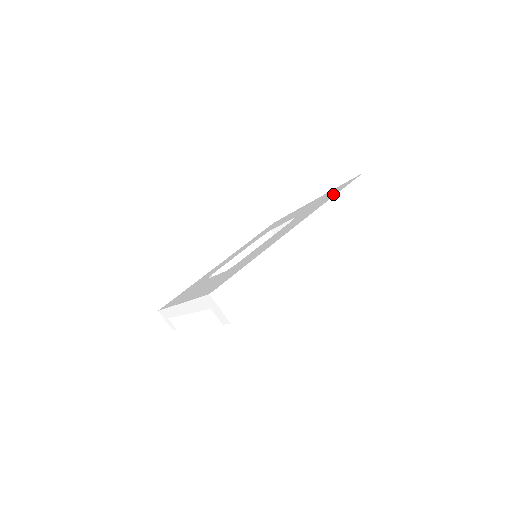
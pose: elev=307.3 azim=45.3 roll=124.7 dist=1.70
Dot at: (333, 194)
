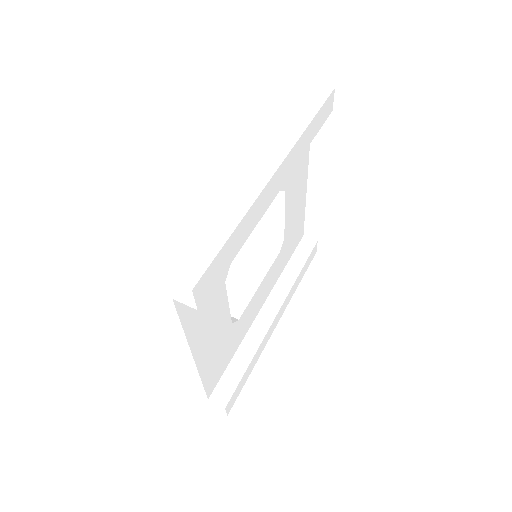
Dot at: occluded
